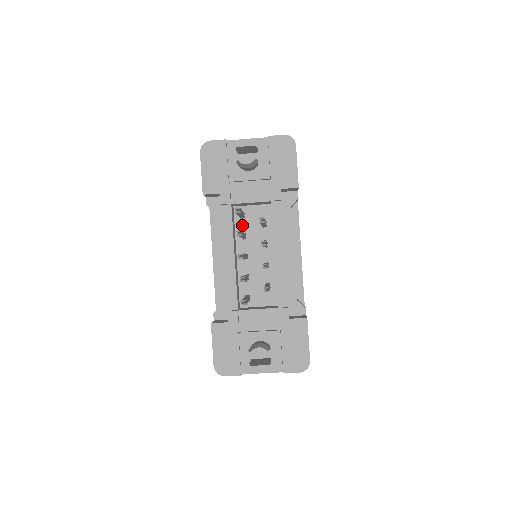
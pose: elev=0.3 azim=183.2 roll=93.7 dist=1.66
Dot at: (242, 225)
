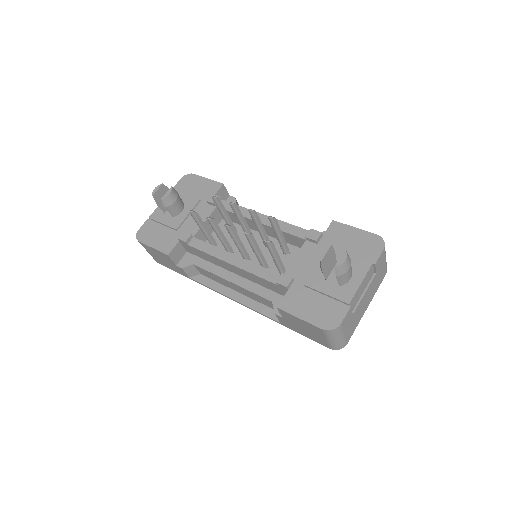
Dot at: (220, 248)
